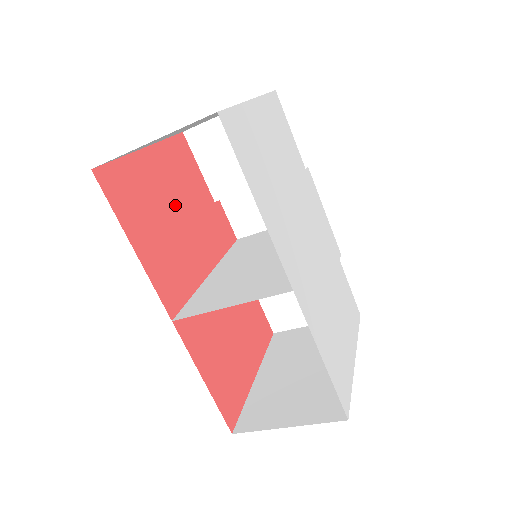
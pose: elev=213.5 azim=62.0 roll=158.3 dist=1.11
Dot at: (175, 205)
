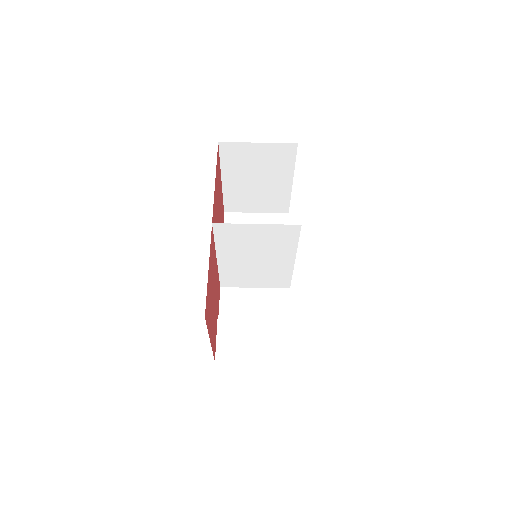
Dot at: (219, 213)
